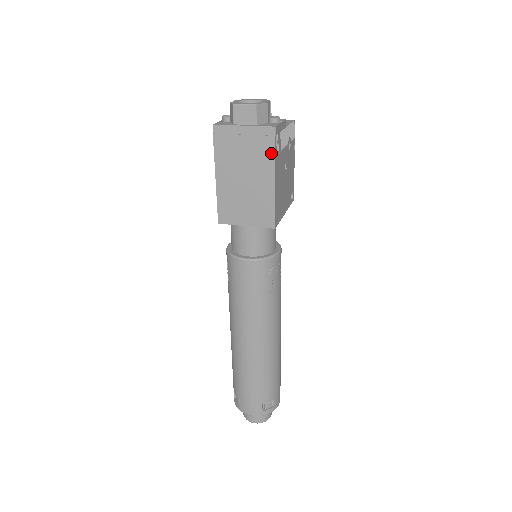
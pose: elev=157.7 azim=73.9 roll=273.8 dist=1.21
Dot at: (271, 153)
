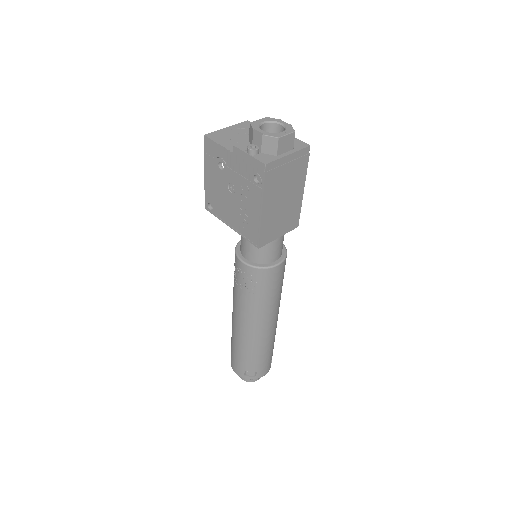
Dot at: (305, 169)
